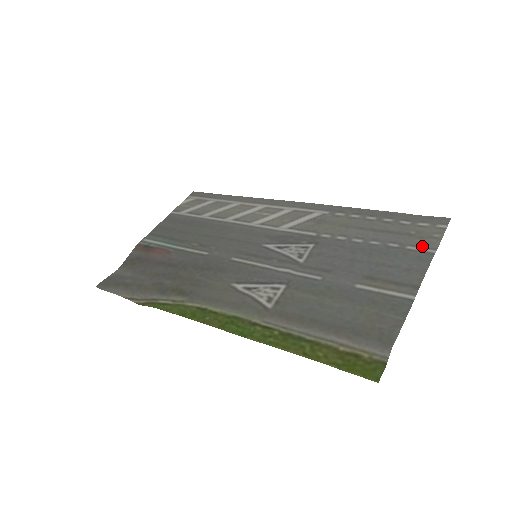
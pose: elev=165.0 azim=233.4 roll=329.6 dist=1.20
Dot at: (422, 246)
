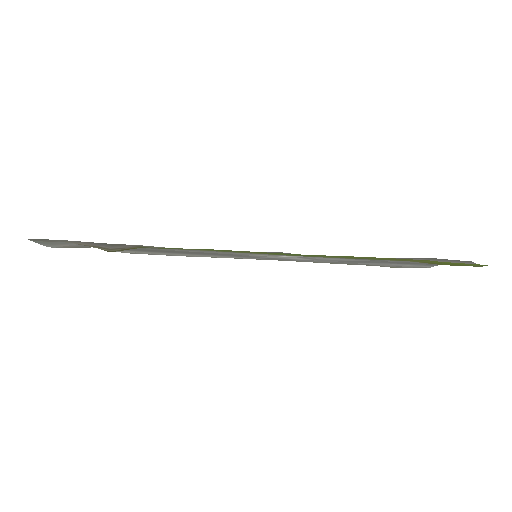
Dot at: (417, 266)
